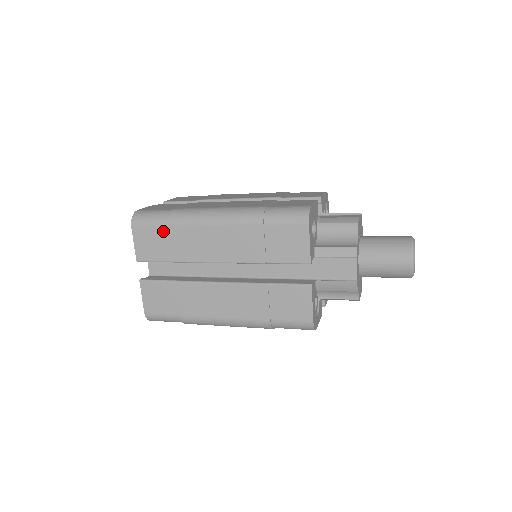
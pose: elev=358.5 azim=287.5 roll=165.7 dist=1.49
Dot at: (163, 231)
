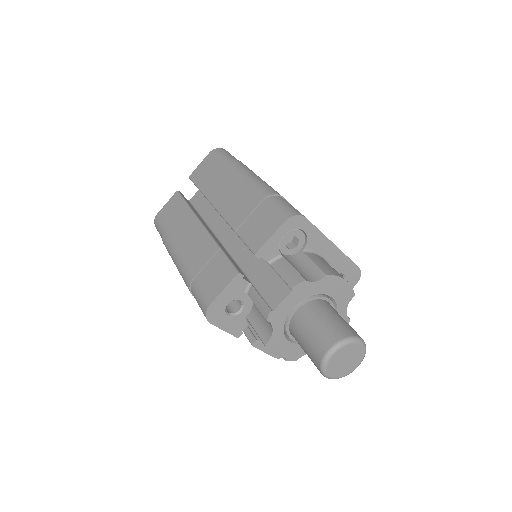
Dot at: occluded
